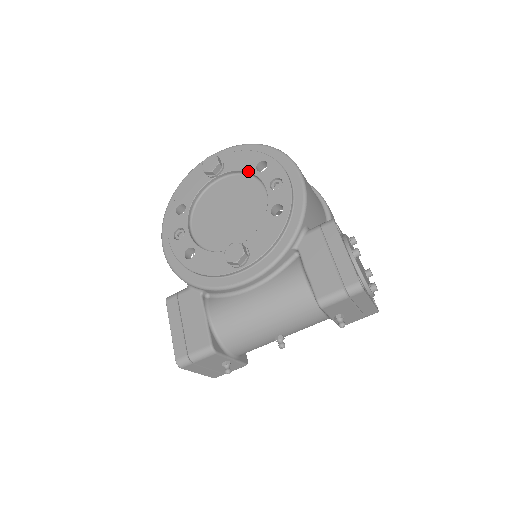
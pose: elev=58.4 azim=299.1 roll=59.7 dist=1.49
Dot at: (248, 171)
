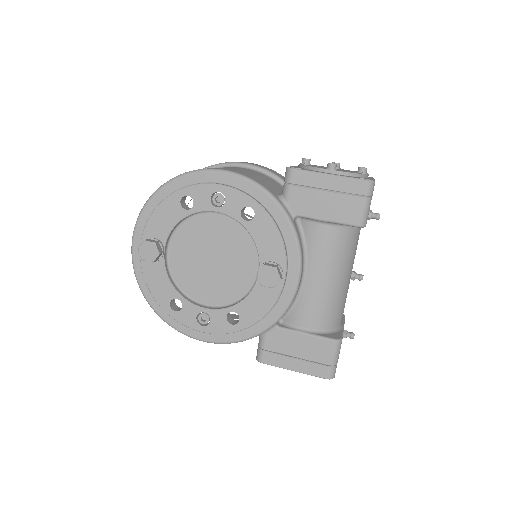
Dot at: (182, 219)
